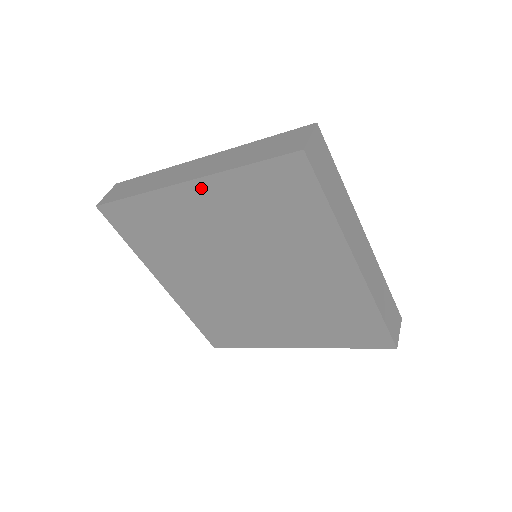
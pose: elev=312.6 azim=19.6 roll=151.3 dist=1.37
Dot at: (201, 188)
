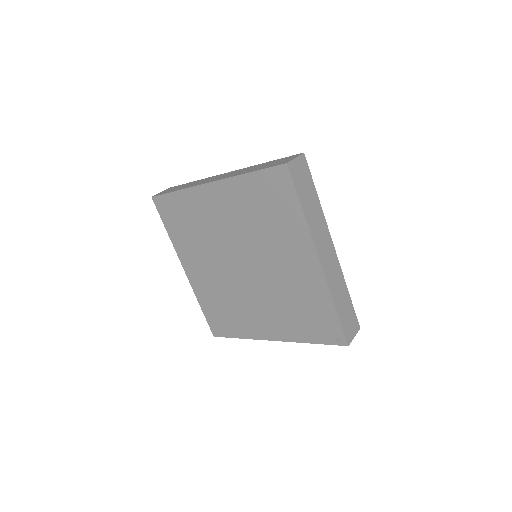
Dot at: (221, 188)
